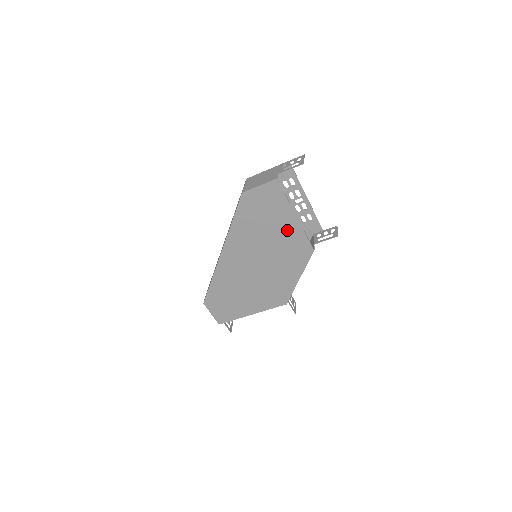
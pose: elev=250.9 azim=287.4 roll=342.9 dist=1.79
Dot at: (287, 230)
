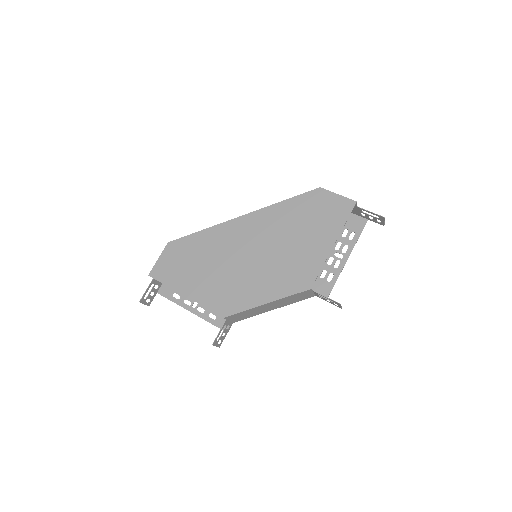
Dot at: (313, 248)
